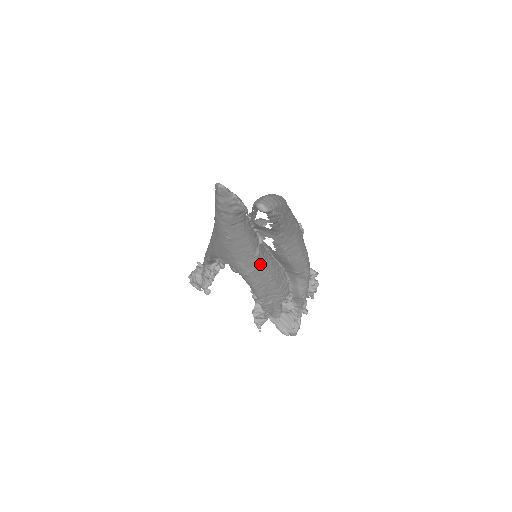
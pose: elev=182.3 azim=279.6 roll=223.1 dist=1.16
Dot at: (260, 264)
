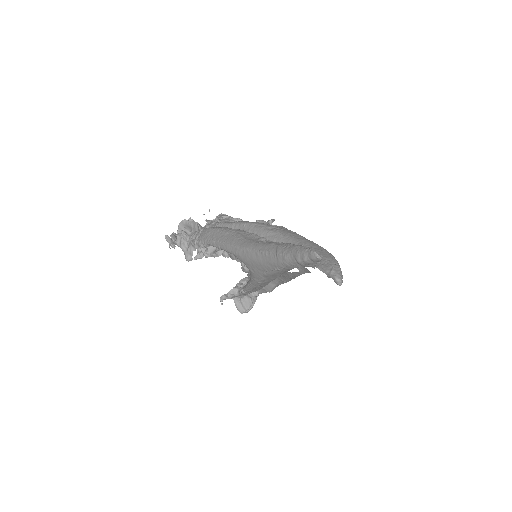
Dot at: (274, 279)
